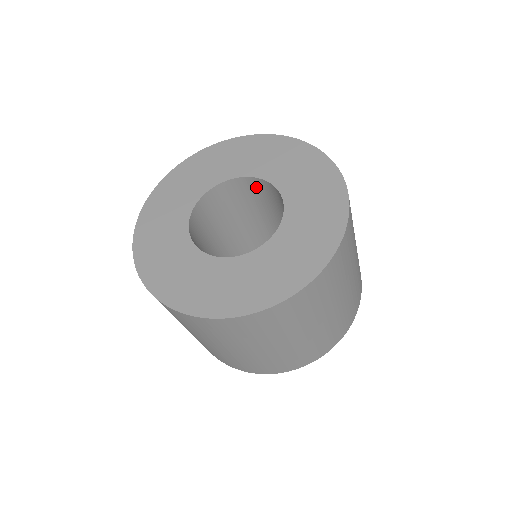
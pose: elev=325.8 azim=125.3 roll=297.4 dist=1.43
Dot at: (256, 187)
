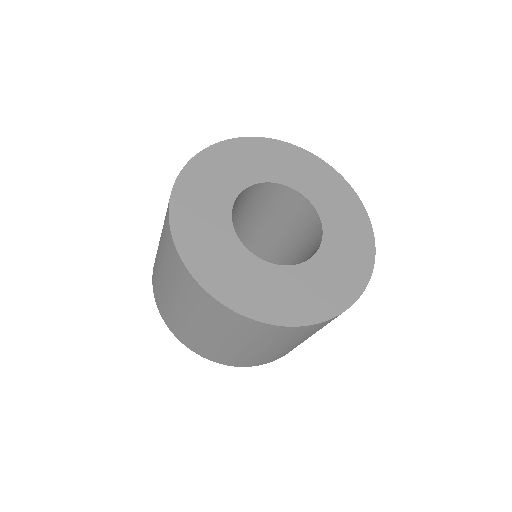
Dot at: (308, 214)
